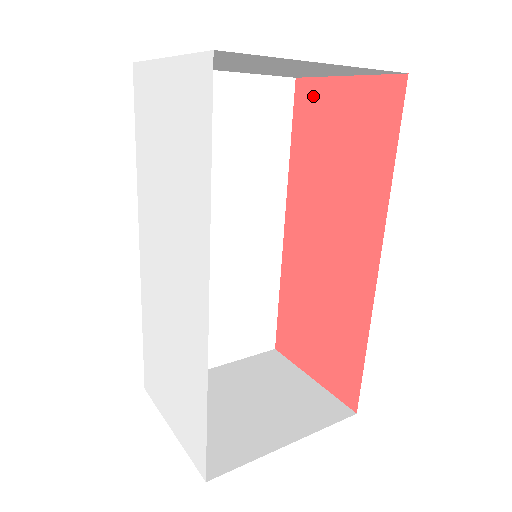
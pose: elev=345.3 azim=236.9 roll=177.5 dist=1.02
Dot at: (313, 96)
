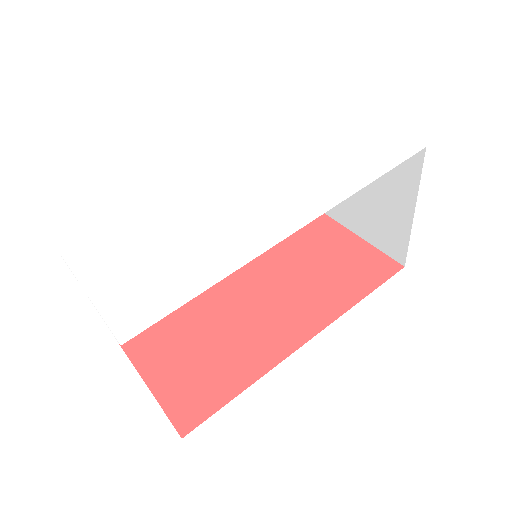
Dot at: (329, 229)
